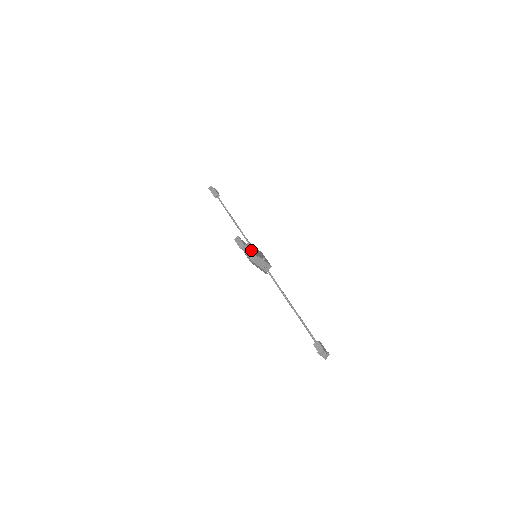
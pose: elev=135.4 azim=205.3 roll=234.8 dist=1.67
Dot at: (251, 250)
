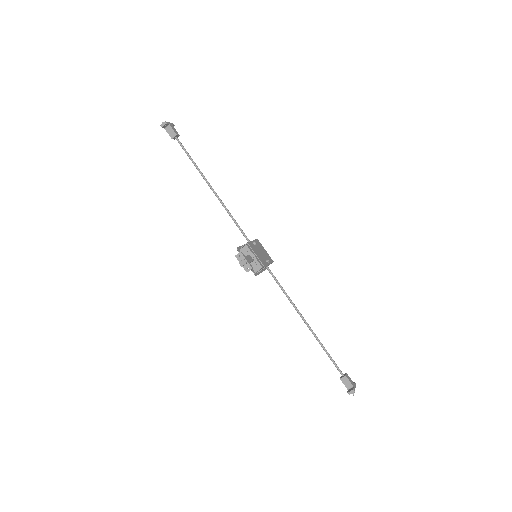
Dot at: (253, 258)
